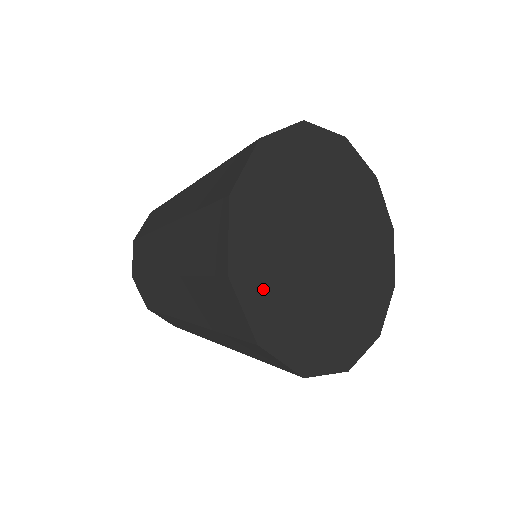
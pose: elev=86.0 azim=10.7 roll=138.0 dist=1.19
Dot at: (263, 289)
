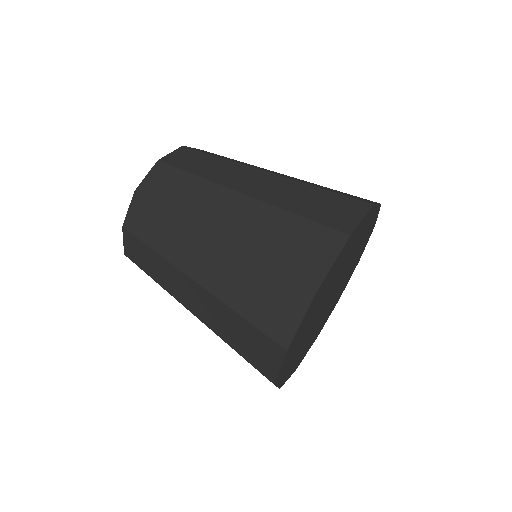
Dot at: (295, 347)
